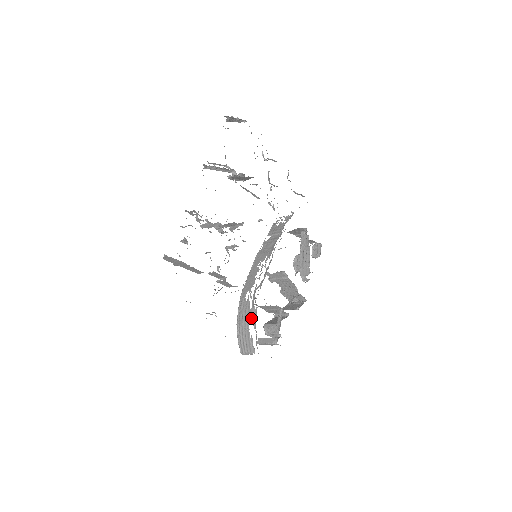
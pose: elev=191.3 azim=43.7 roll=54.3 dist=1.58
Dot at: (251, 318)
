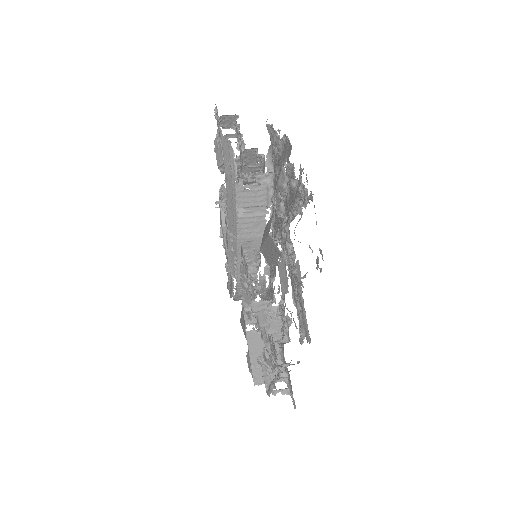
Dot at: (259, 293)
